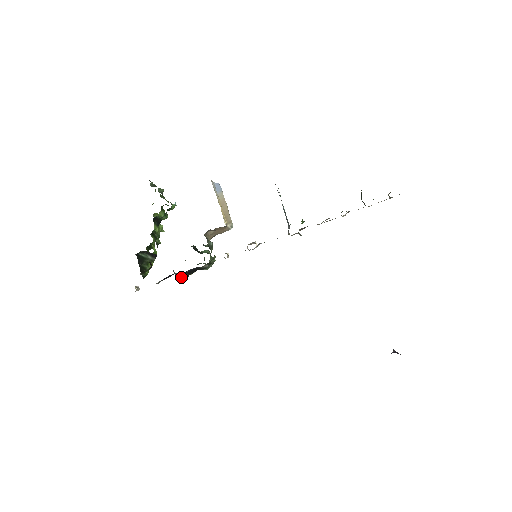
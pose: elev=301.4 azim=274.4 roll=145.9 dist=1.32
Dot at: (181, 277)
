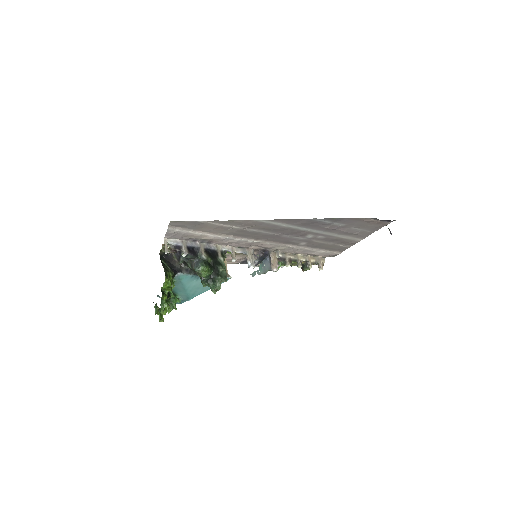
Dot at: (203, 262)
